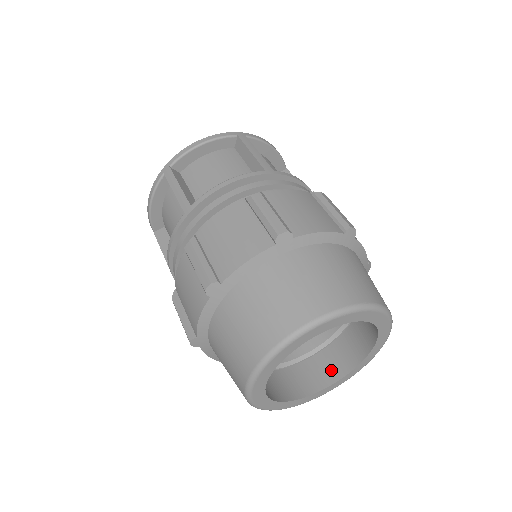
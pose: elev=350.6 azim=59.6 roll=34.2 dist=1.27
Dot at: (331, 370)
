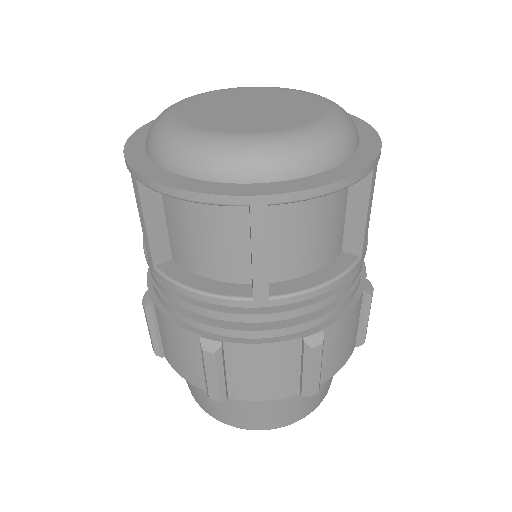
Dot at: occluded
